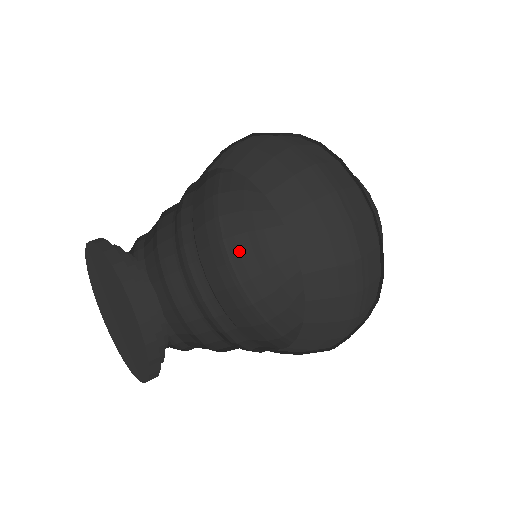
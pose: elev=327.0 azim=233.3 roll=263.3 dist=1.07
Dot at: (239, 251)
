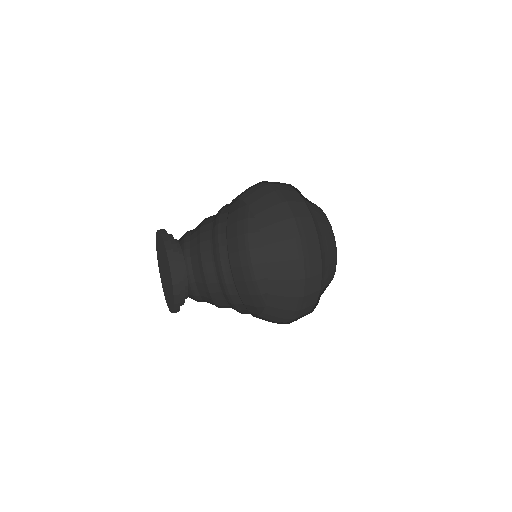
Dot at: (257, 243)
